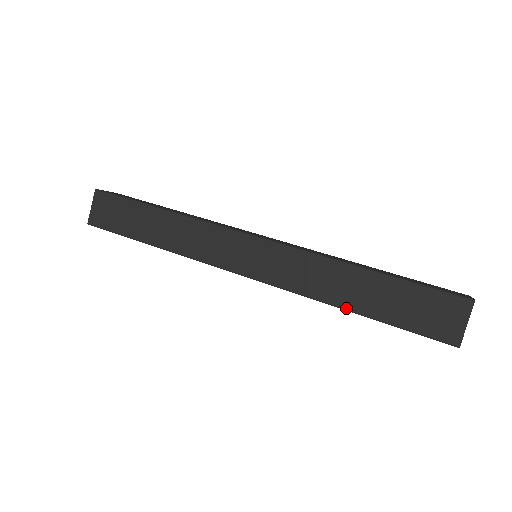
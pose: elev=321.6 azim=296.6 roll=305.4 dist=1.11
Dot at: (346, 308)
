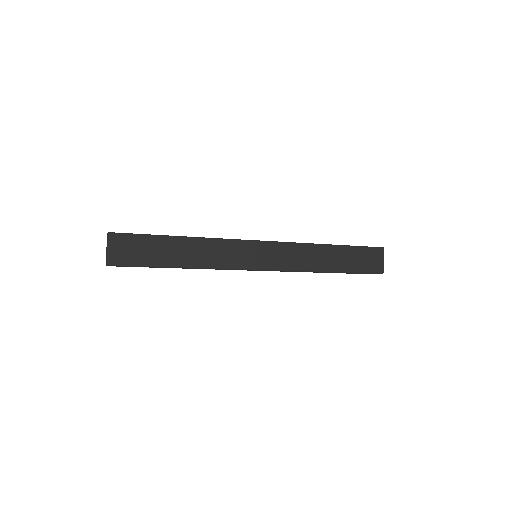
Dot at: (327, 271)
